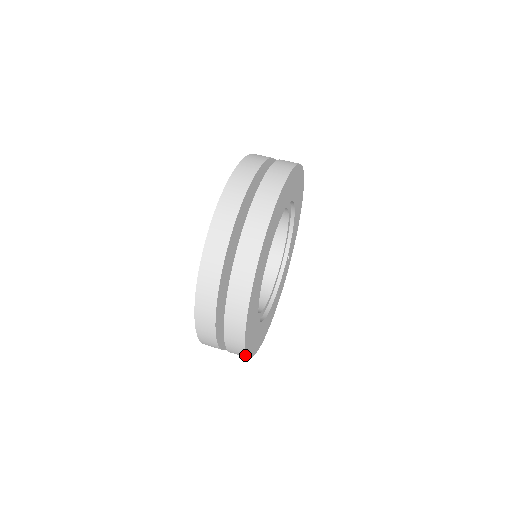
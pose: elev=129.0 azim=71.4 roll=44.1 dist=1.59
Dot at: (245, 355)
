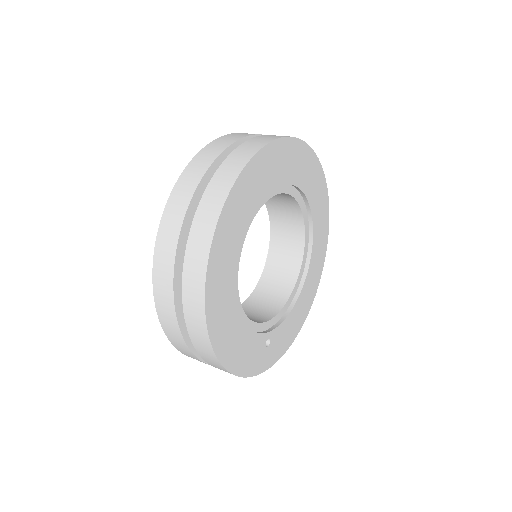
Dot at: (226, 196)
